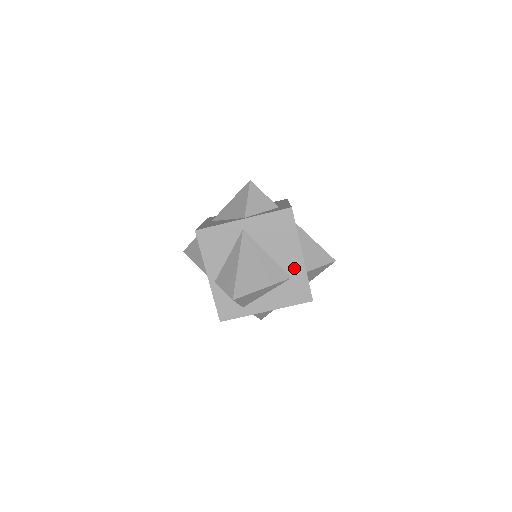
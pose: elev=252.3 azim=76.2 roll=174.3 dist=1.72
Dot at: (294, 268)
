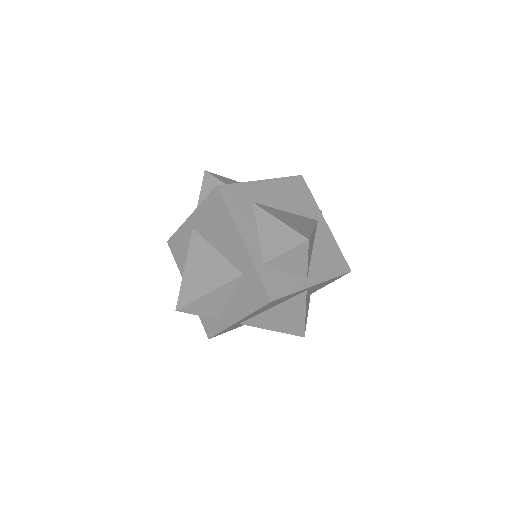
Dot at: (241, 261)
